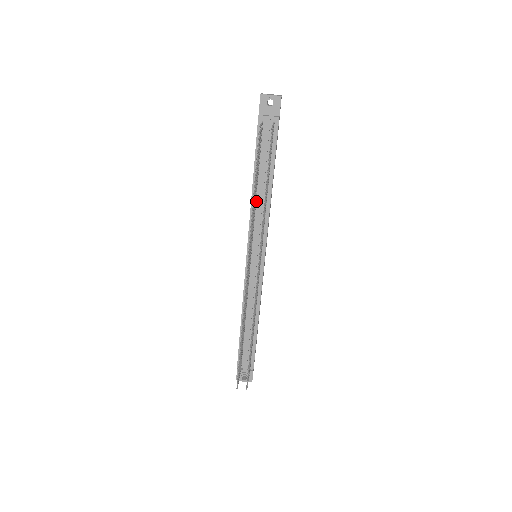
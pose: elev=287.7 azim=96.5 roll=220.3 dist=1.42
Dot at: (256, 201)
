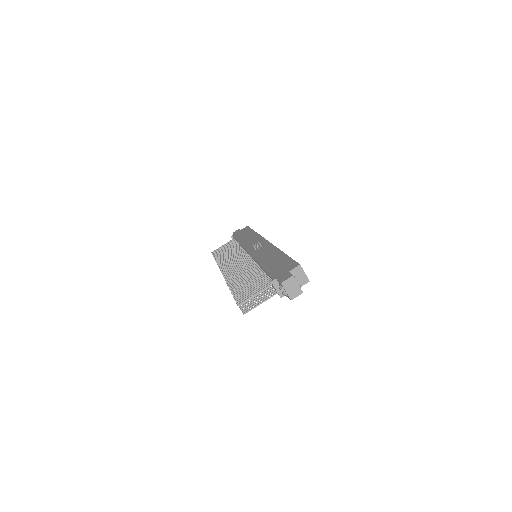
Dot at: (259, 266)
